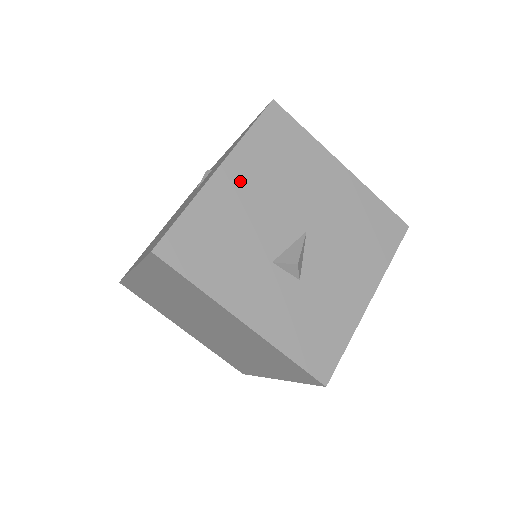
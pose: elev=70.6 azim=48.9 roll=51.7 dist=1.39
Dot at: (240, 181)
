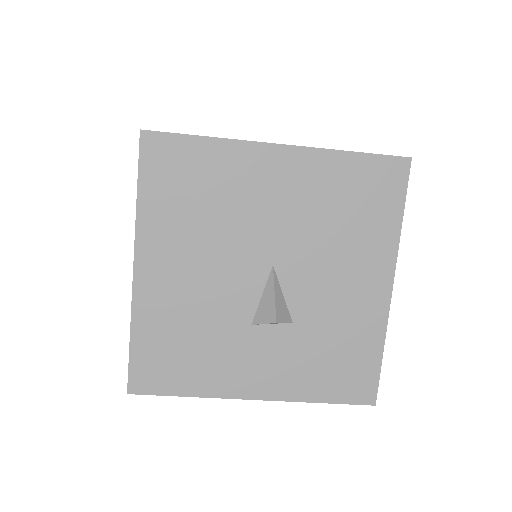
Dot at: (165, 264)
